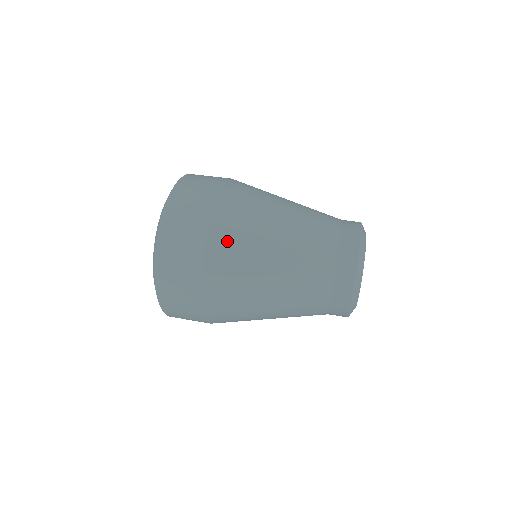
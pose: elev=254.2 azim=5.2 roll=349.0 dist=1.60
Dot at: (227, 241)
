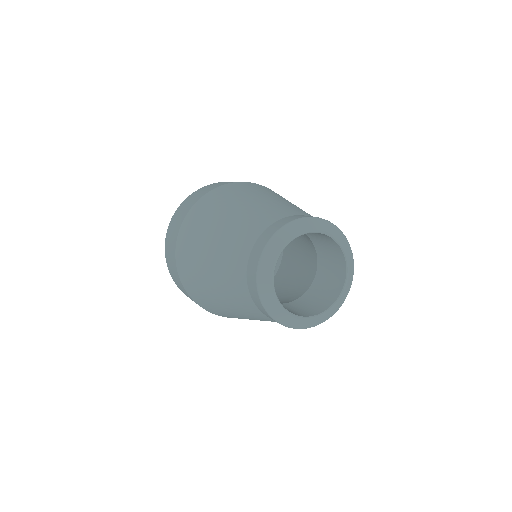
Dot at: (254, 186)
